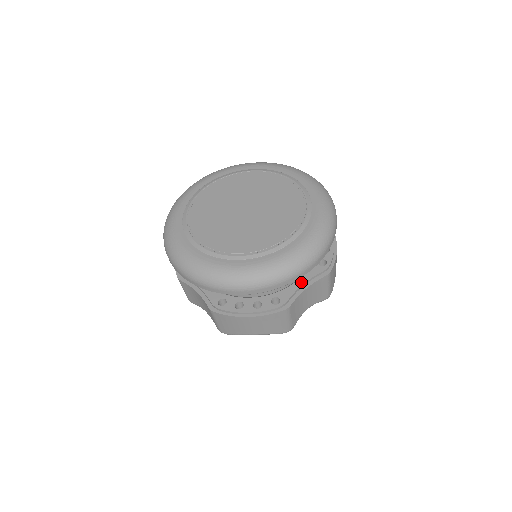
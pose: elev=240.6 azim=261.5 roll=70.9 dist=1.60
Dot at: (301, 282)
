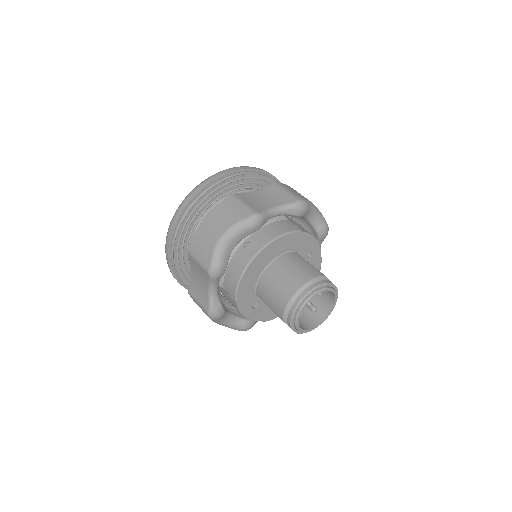
Dot at: occluded
